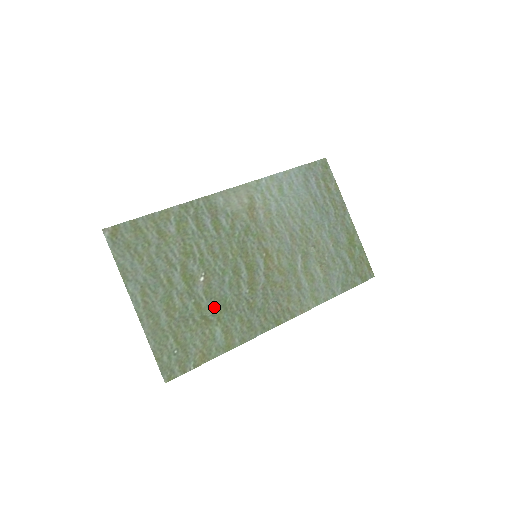
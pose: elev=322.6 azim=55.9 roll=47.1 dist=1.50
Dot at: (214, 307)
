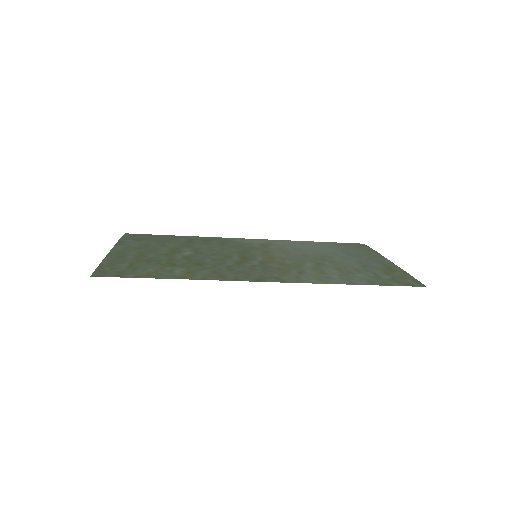
Dot at: (187, 262)
